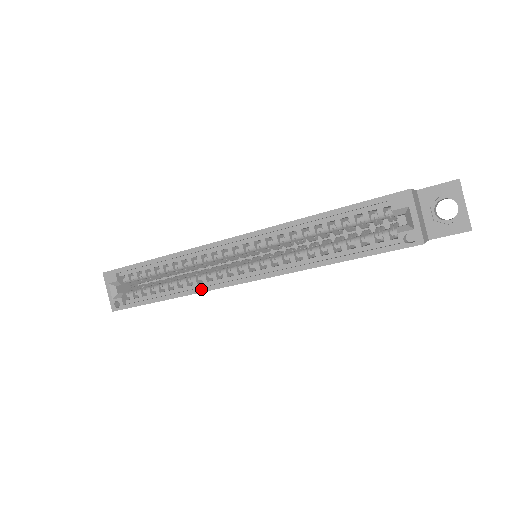
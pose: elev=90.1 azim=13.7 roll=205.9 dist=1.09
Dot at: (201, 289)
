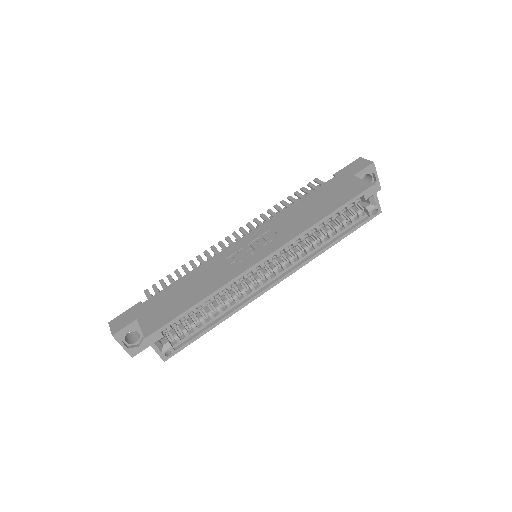
Dot at: (247, 302)
